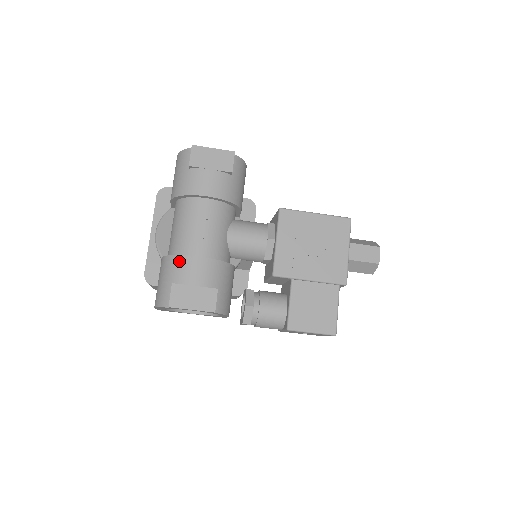
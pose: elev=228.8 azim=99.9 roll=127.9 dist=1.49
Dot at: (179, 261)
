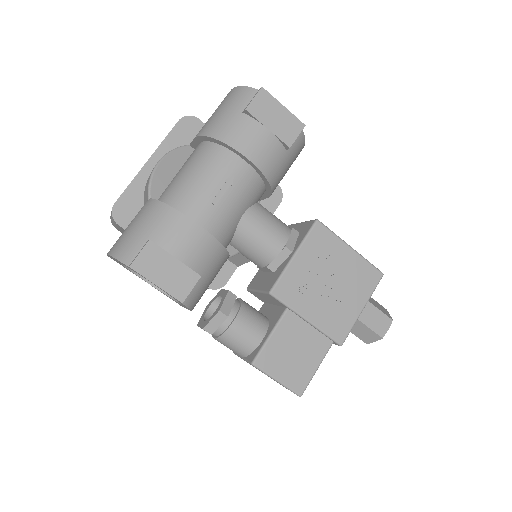
Dot at: (172, 217)
